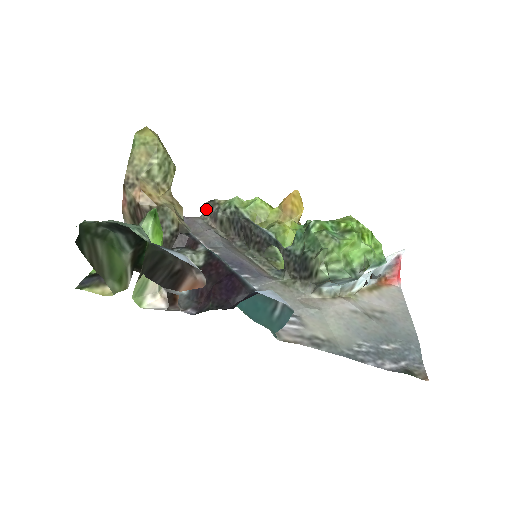
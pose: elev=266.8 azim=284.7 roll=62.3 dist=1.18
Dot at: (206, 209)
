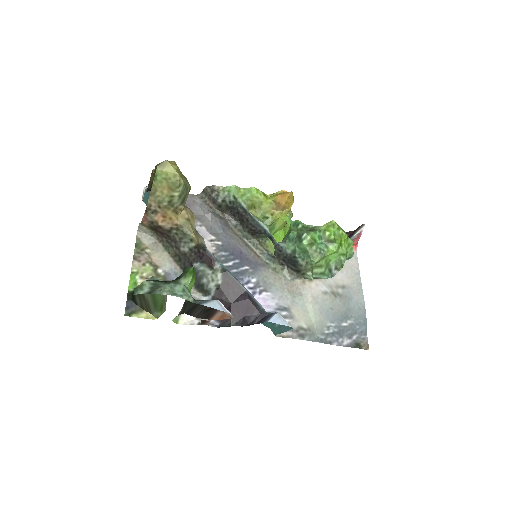
Dot at: (205, 191)
